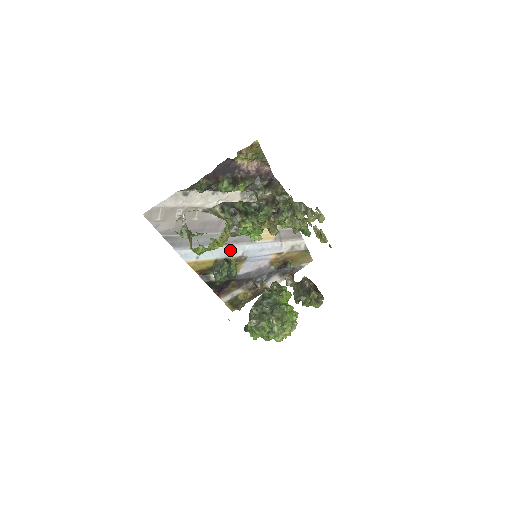
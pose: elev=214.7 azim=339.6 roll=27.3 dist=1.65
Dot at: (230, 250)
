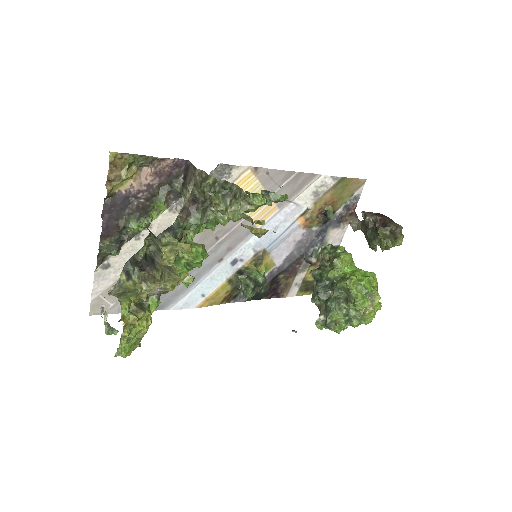
Dot at: (234, 260)
